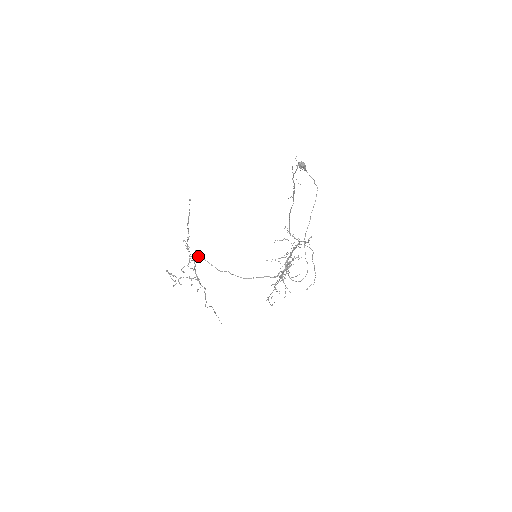
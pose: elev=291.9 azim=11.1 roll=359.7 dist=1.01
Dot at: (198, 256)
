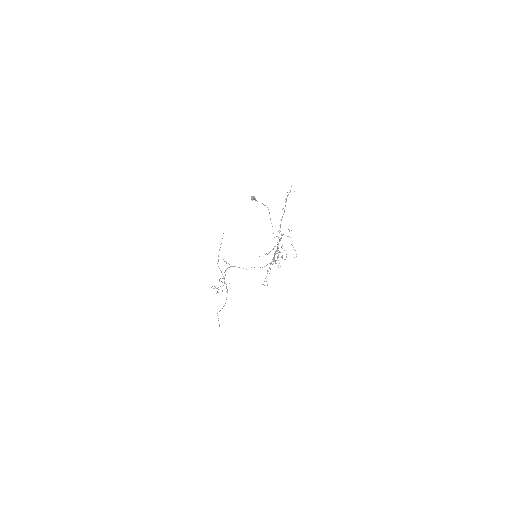
Dot at: occluded
